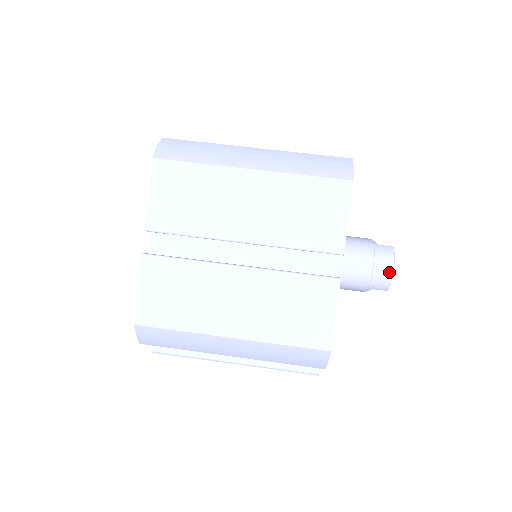
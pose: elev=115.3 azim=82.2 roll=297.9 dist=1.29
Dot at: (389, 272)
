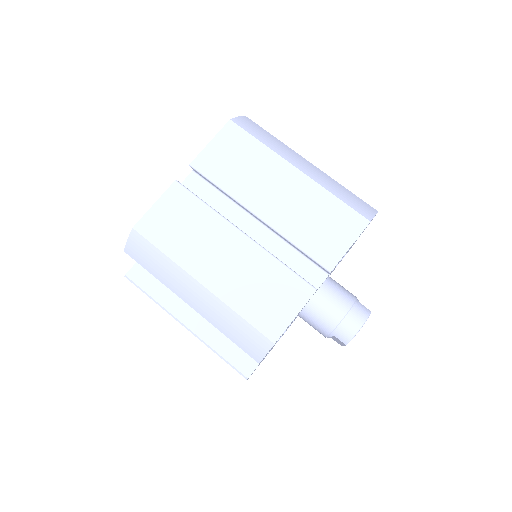
Dot at: (357, 327)
